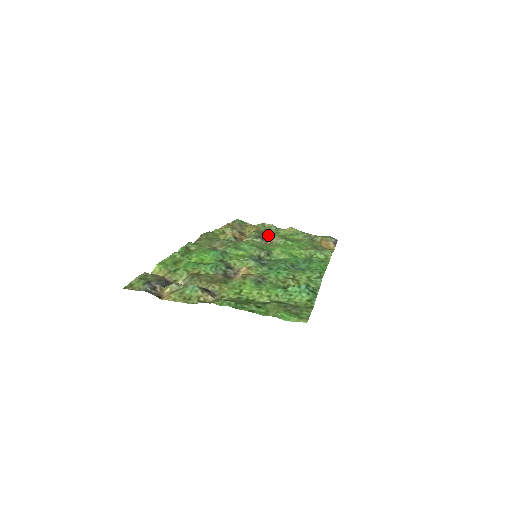
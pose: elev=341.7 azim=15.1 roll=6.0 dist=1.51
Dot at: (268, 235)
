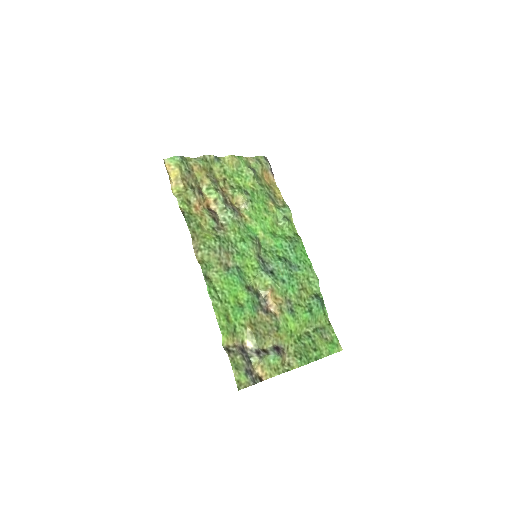
Dot at: (227, 190)
